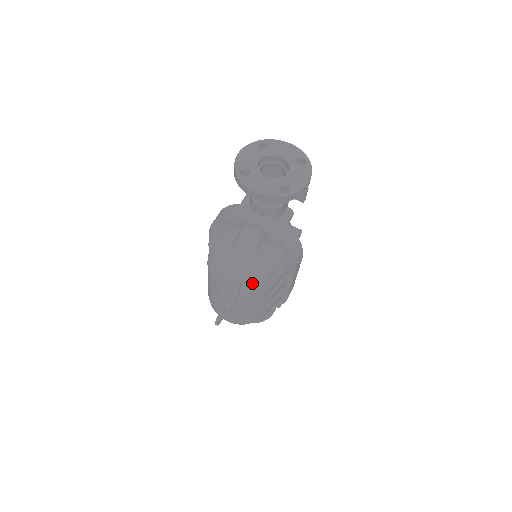
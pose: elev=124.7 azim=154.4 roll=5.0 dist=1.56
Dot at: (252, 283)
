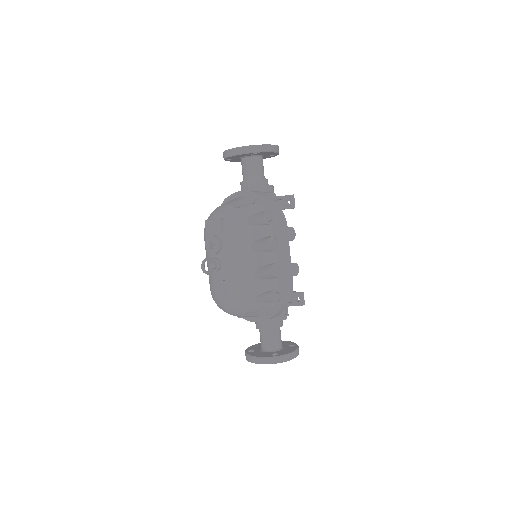
Dot at: (232, 219)
